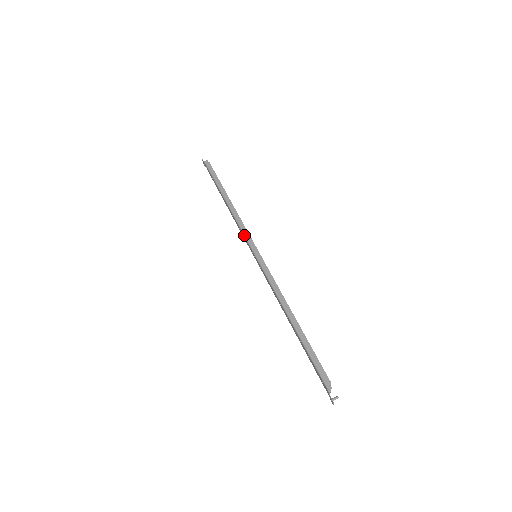
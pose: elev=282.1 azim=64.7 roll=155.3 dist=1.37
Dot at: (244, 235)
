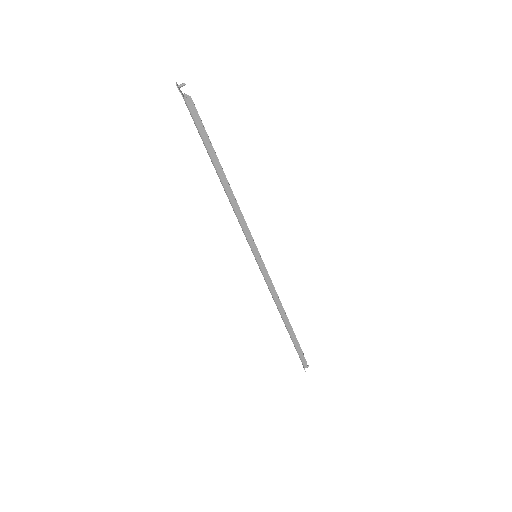
Dot at: (246, 238)
